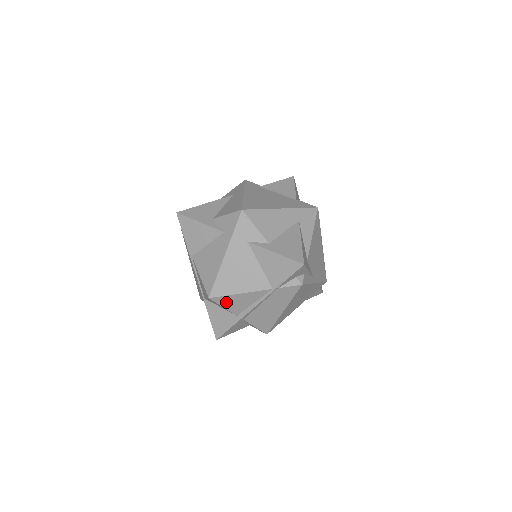
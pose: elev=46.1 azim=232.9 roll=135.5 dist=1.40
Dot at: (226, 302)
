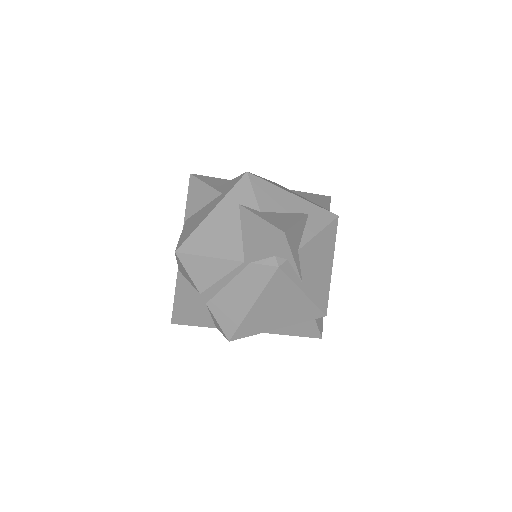
Dot at: (192, 266)
